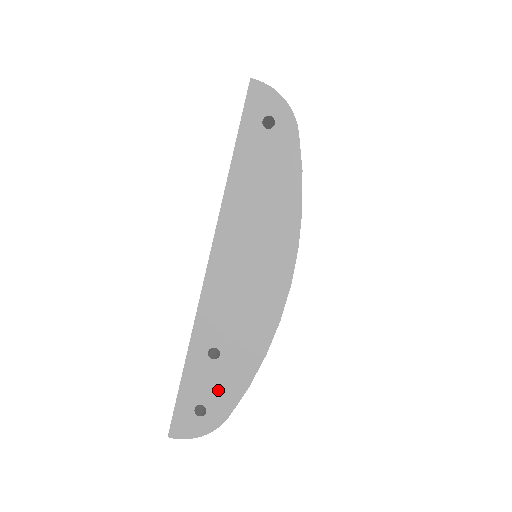
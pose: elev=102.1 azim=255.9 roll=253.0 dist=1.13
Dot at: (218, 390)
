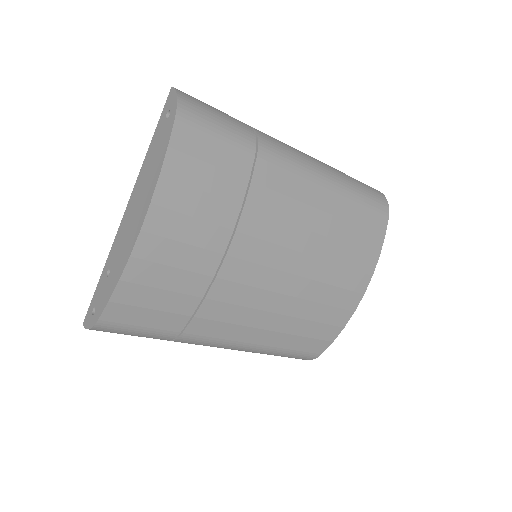
Dot at: (101, 299)
